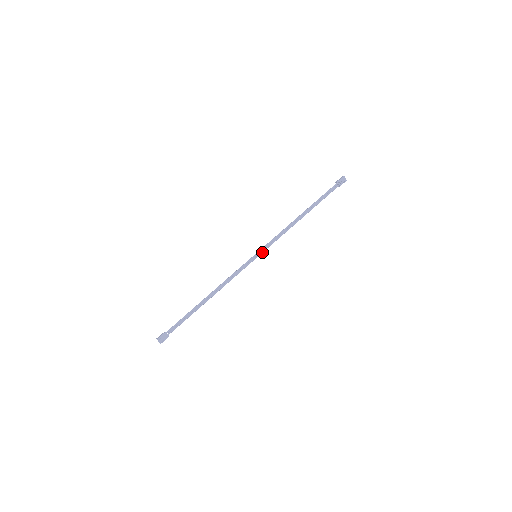
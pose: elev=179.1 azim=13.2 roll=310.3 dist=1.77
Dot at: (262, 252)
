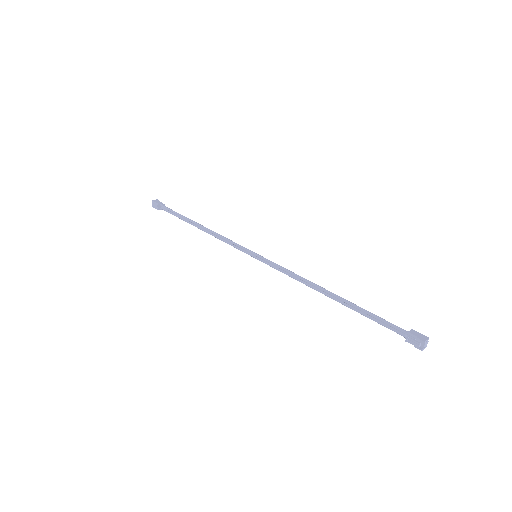
Dot at: (263, 261)
